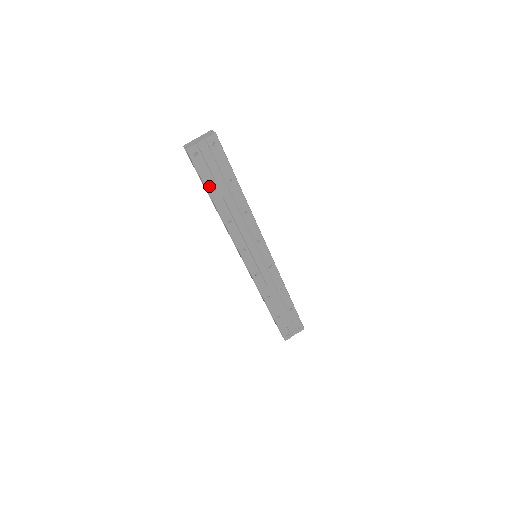
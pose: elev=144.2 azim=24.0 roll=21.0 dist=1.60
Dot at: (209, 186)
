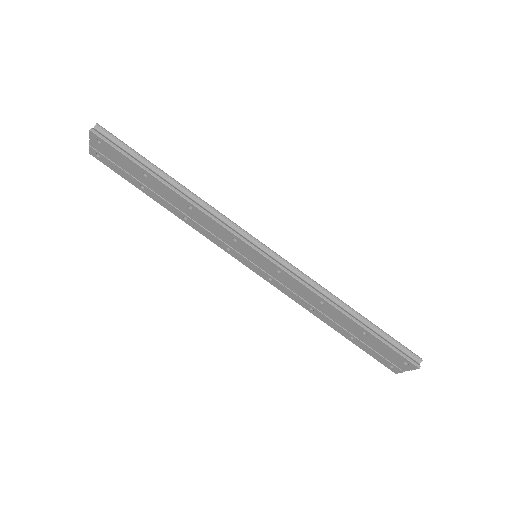
Dot at: (135, 184)
